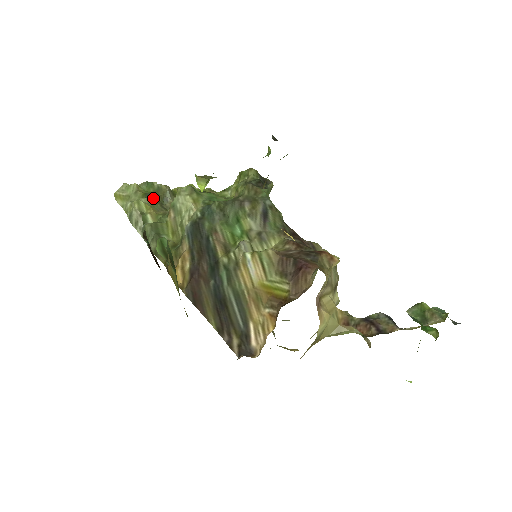
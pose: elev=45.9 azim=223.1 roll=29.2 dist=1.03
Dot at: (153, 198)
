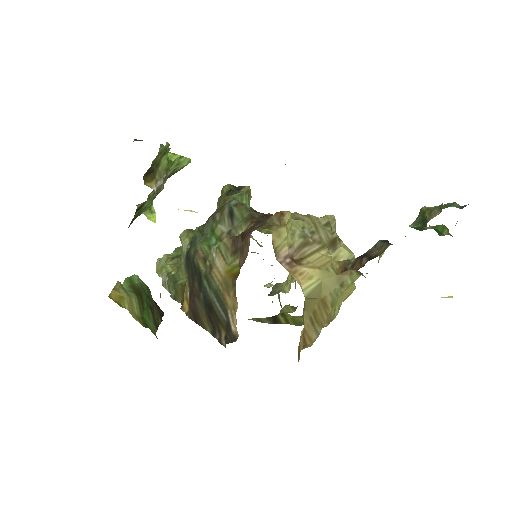
Dot at: (178, 258)
